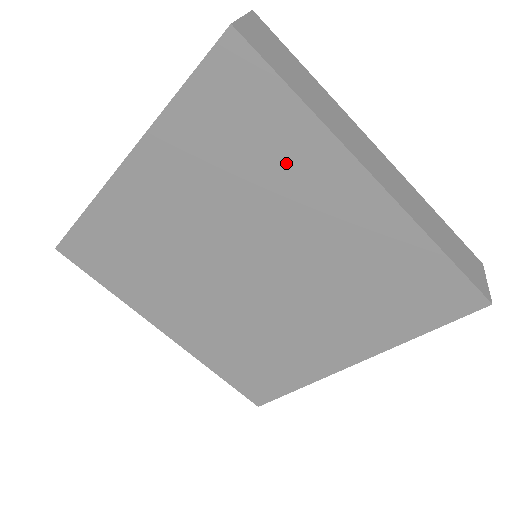
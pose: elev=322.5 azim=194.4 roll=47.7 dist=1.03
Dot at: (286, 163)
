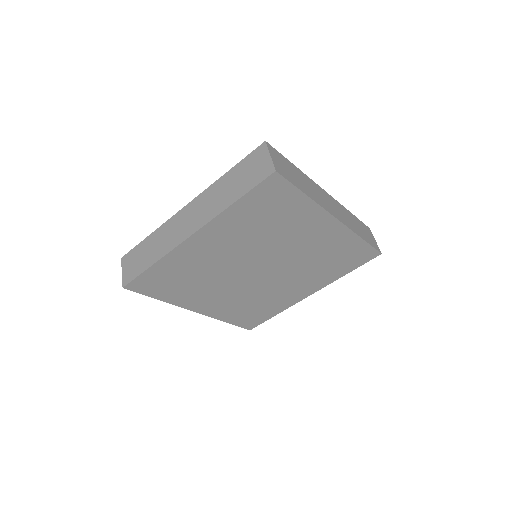
Dot at: (293, 220)
